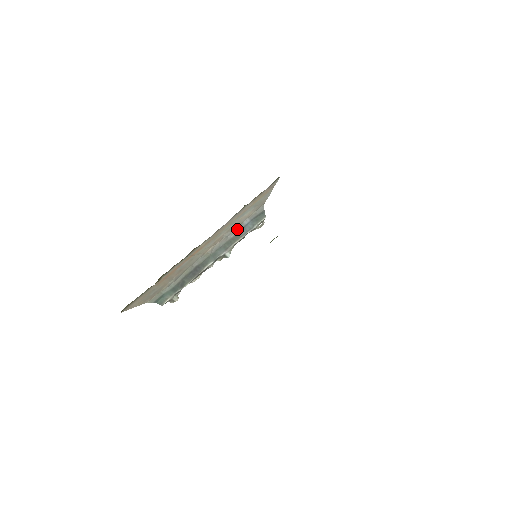
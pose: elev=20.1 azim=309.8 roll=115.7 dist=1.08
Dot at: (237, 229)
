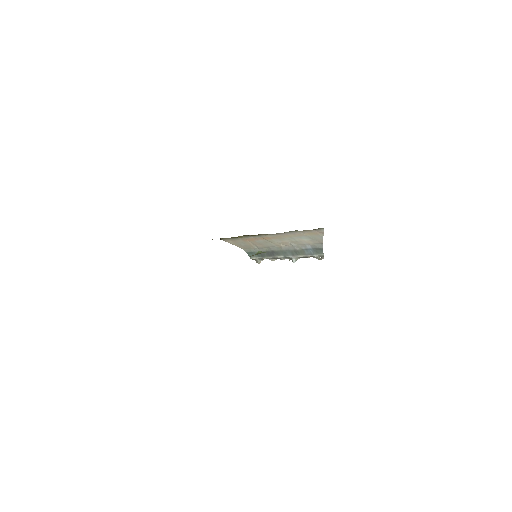
Dot at: (302, 247)
